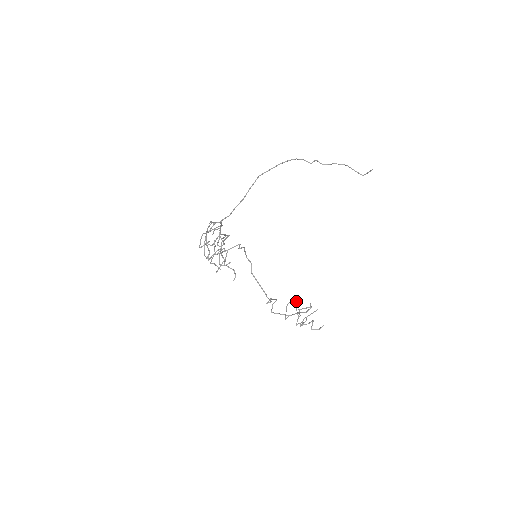
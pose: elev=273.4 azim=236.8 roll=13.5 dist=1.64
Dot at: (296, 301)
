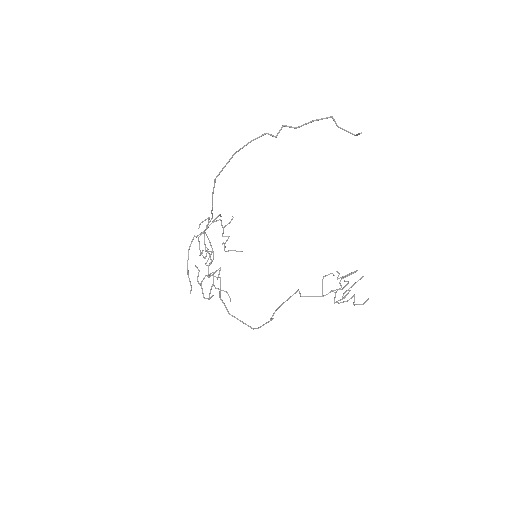
Dot at: occluded
